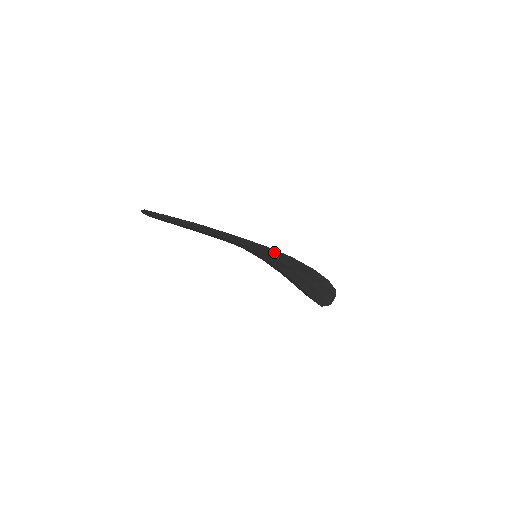
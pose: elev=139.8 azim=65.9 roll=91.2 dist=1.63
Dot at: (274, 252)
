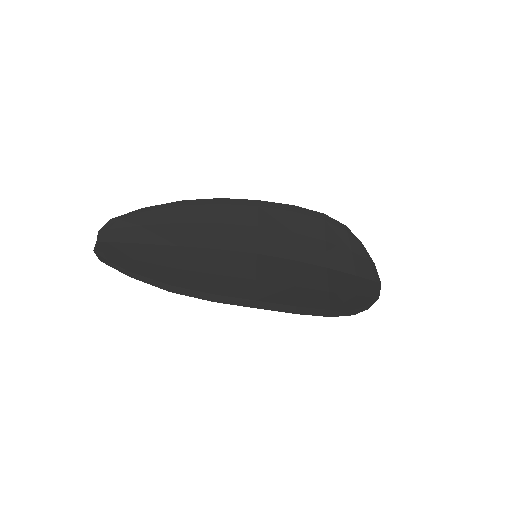
Dot at: (235, 298)
